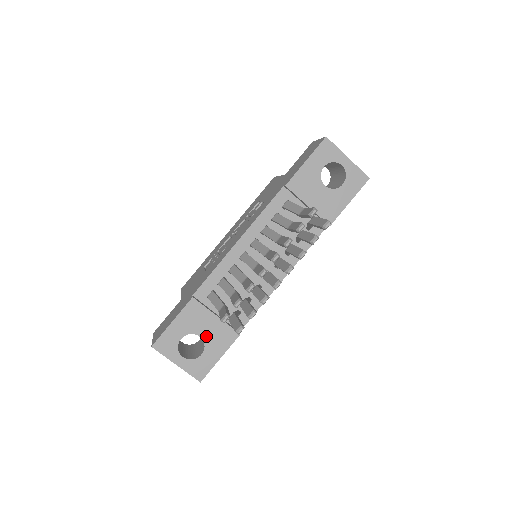
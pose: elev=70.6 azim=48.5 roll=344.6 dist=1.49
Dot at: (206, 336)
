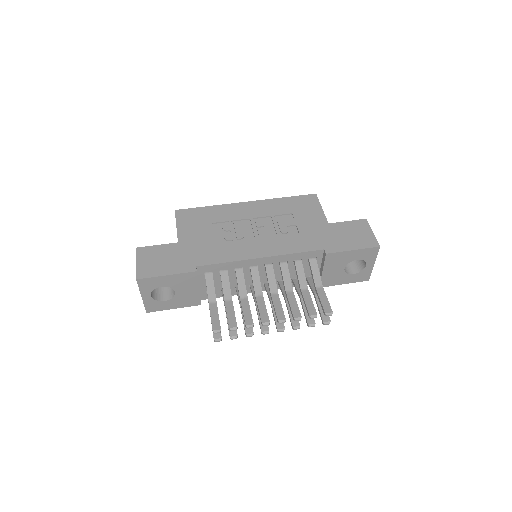
Dot at: (179, 294)
